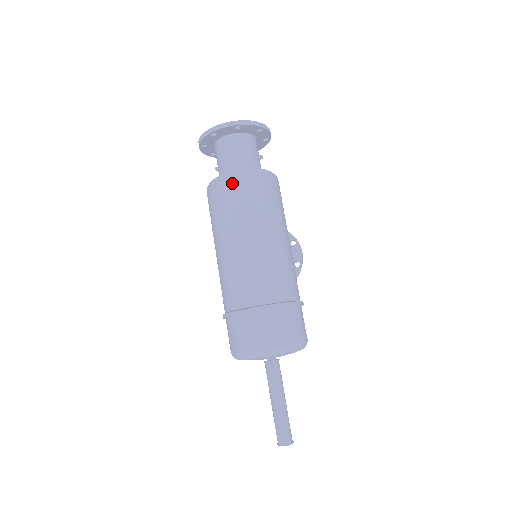
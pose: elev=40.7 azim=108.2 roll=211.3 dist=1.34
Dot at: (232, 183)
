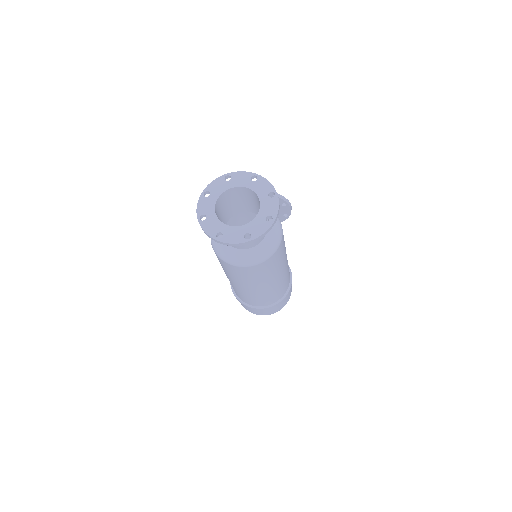
Dot at: (243, 270)
